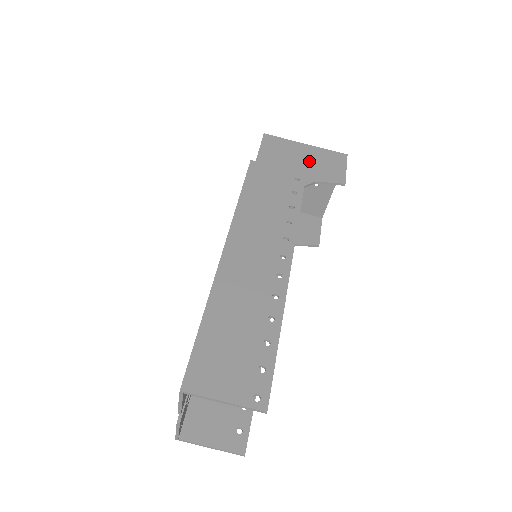
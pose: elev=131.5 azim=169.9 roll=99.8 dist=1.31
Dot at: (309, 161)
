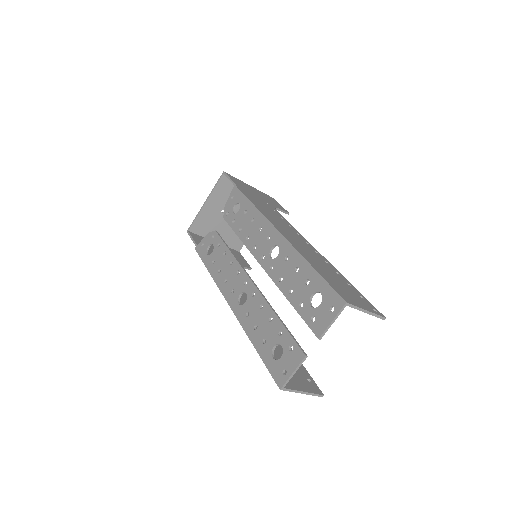
Dot at: (262, 195)
